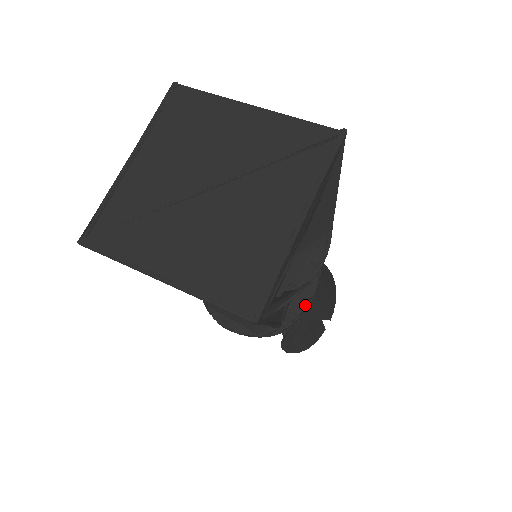
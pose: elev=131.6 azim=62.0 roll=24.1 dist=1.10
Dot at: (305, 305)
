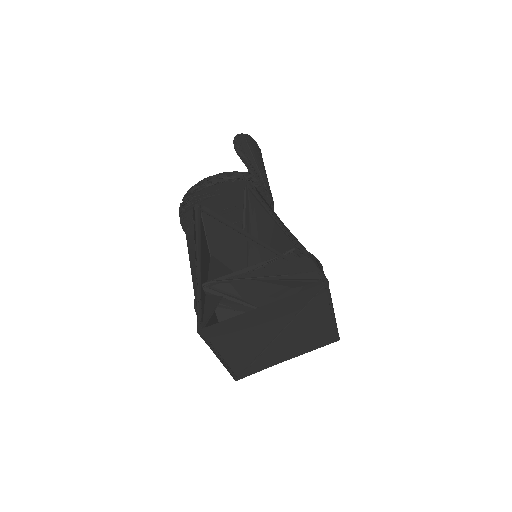
Dot at: (272, 208)
